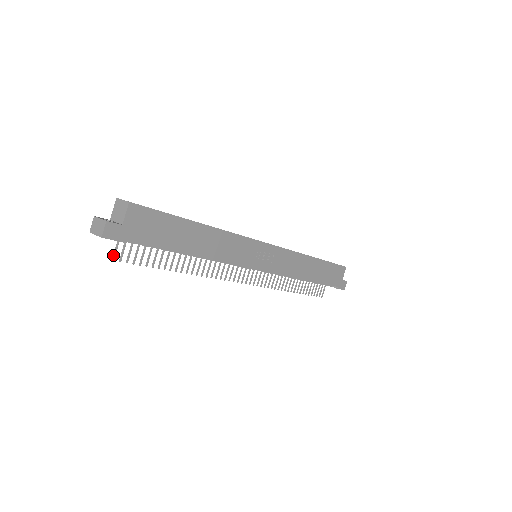
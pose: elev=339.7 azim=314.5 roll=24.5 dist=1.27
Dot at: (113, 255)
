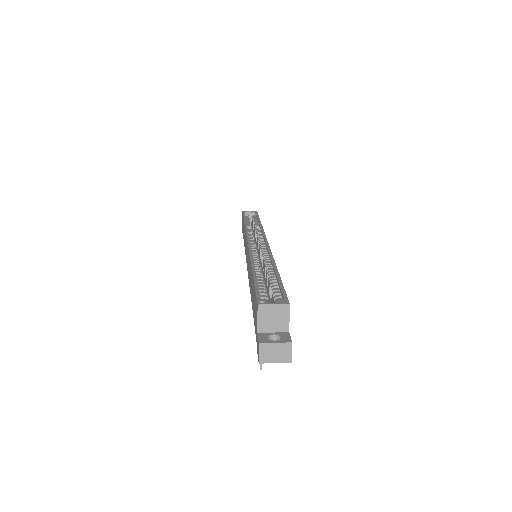
Dot at: (260, 364)
